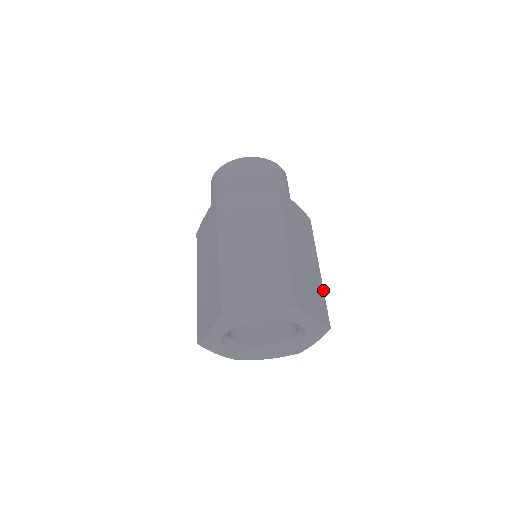
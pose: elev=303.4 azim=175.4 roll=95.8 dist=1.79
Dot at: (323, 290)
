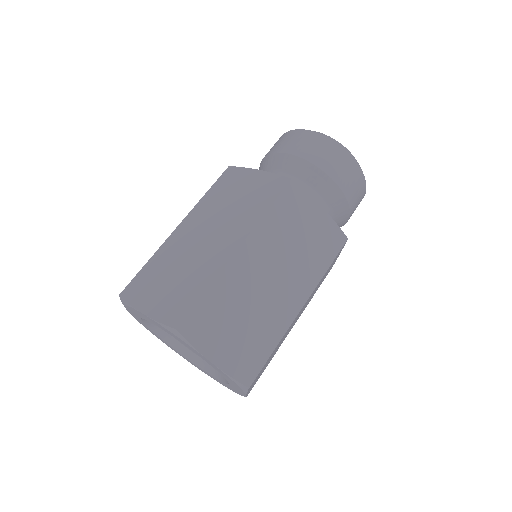
Dot at: (275, 353)
